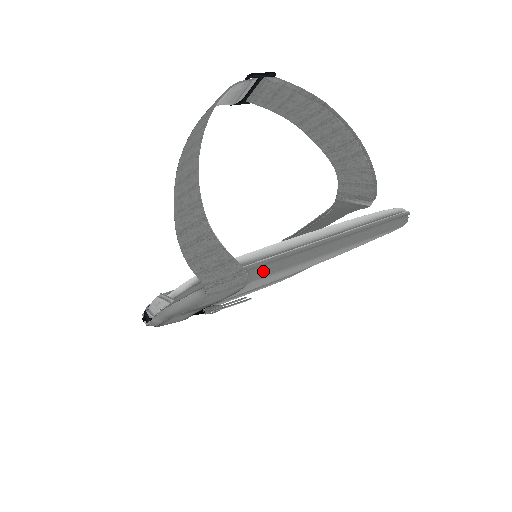
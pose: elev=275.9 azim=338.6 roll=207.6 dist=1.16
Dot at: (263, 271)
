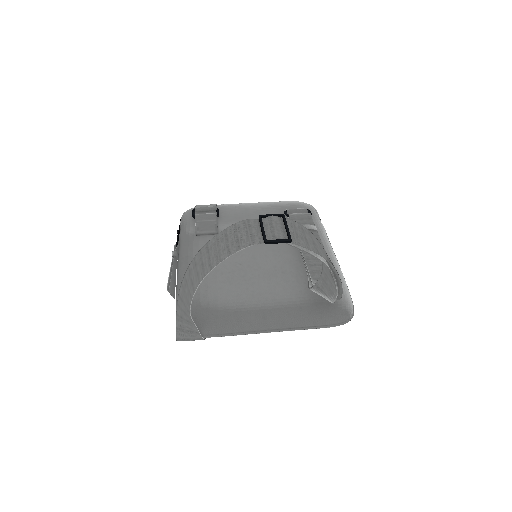
Dot at: occluded
